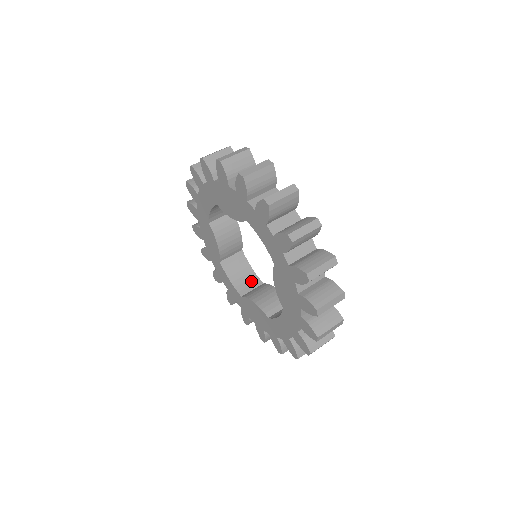
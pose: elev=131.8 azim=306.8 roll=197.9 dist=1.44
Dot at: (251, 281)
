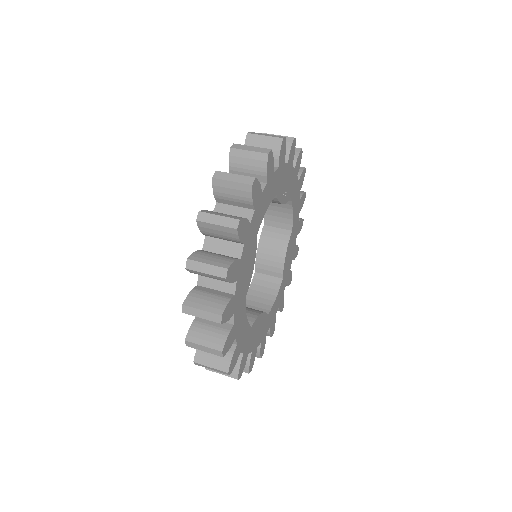
Dot at: (262, 306)
